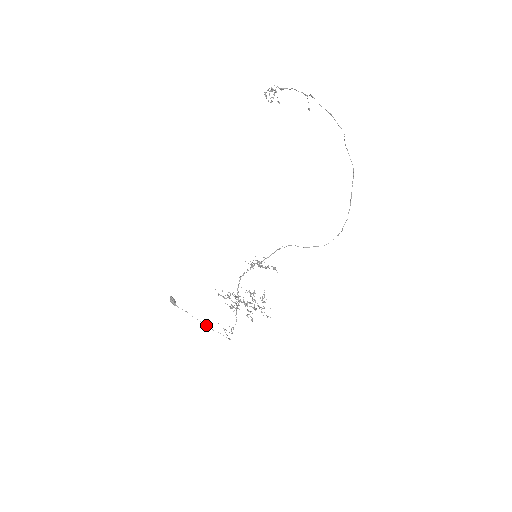
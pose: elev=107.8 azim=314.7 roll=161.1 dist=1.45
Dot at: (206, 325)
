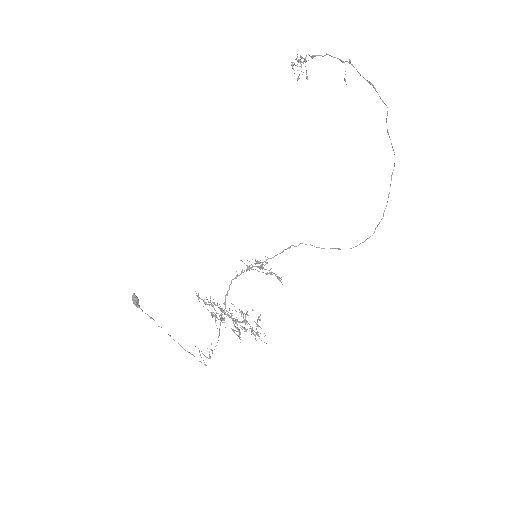
Dot at: occluded
